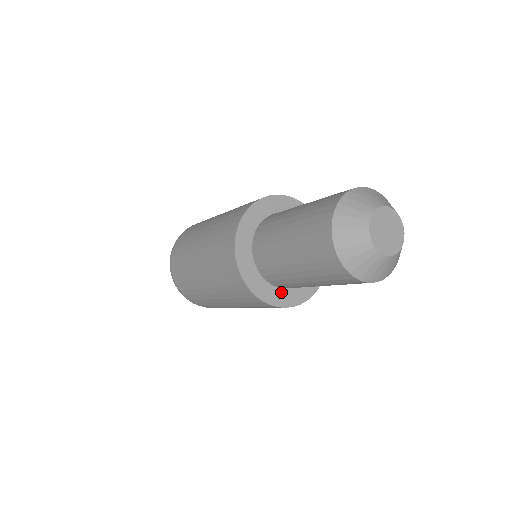
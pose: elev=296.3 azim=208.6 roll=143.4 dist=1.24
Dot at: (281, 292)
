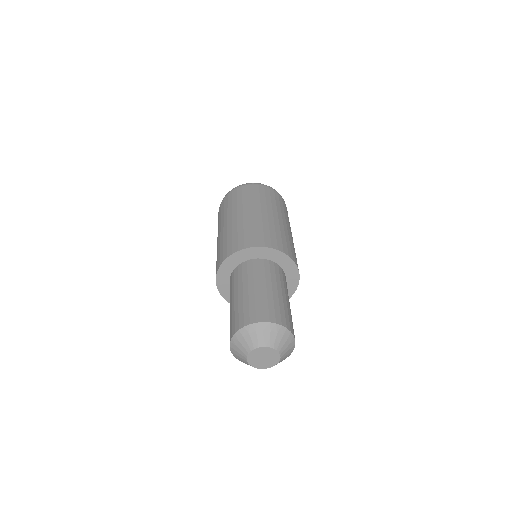
Dot at: occluded
